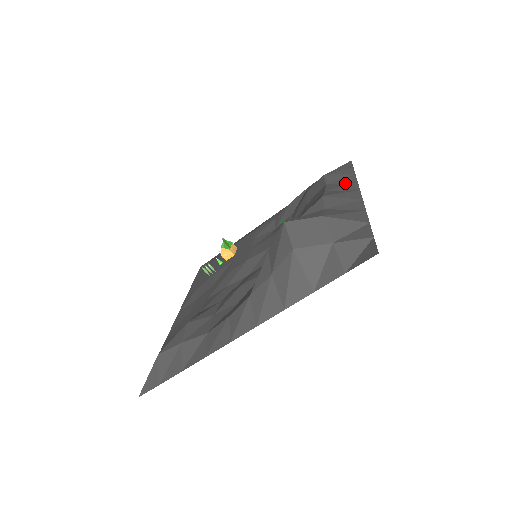
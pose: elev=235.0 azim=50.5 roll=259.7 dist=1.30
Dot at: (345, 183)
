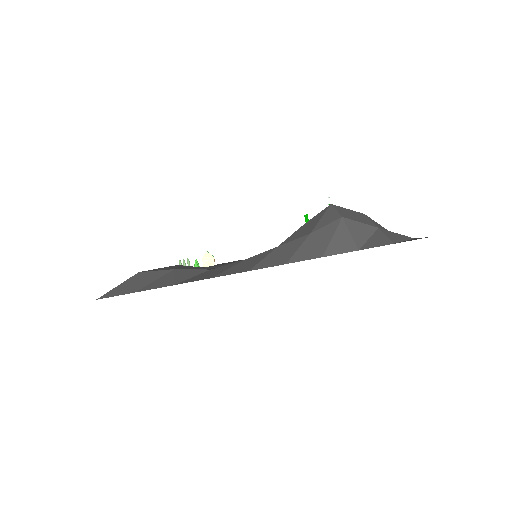
Dot at: occluded
